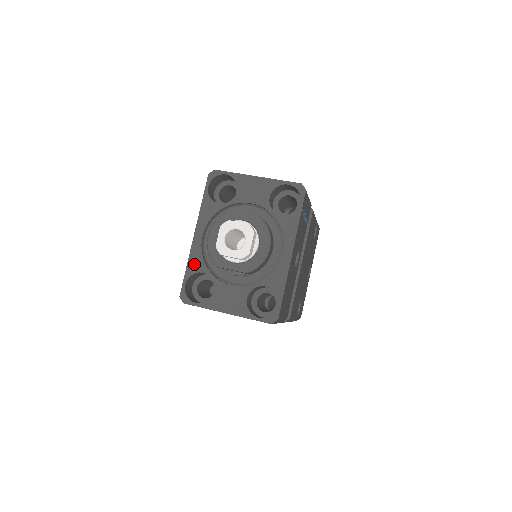
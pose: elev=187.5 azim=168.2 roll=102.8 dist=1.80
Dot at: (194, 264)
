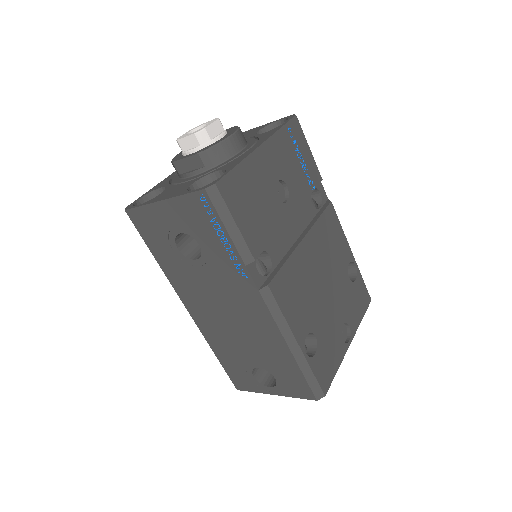
Dot at: (158, 186)
